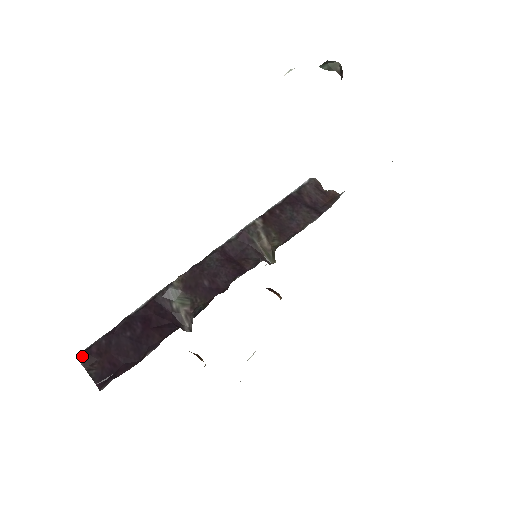
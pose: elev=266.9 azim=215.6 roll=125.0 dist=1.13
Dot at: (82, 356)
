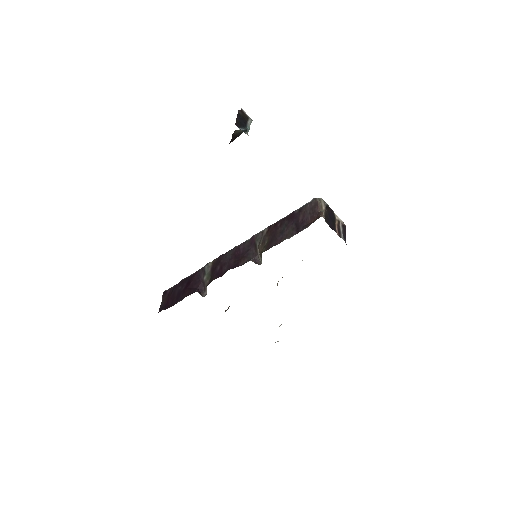
Dot at: (163, 293)
